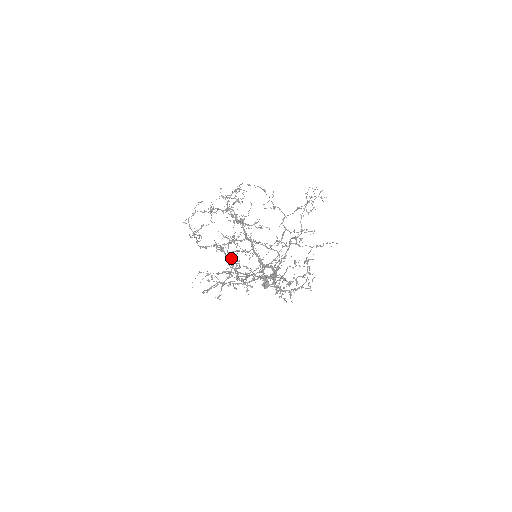
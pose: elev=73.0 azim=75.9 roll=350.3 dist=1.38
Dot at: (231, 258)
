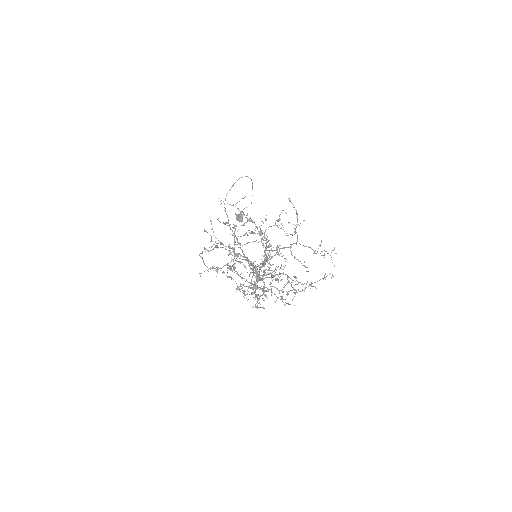
Dot at: (237, 244)
